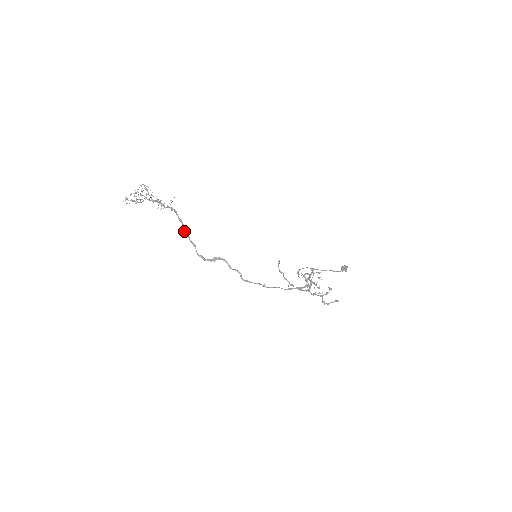
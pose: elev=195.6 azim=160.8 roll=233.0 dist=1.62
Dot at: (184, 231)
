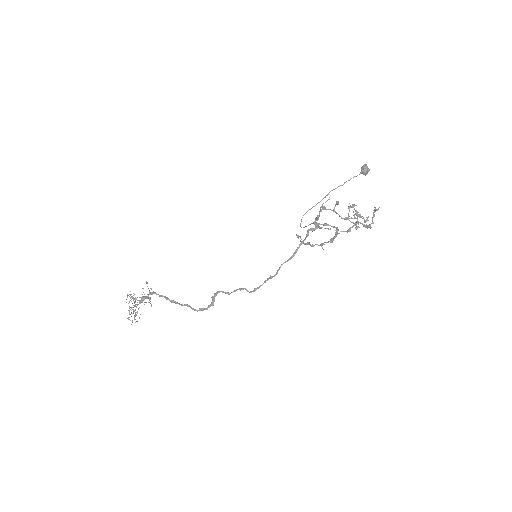
Dot at: (171, 302)
